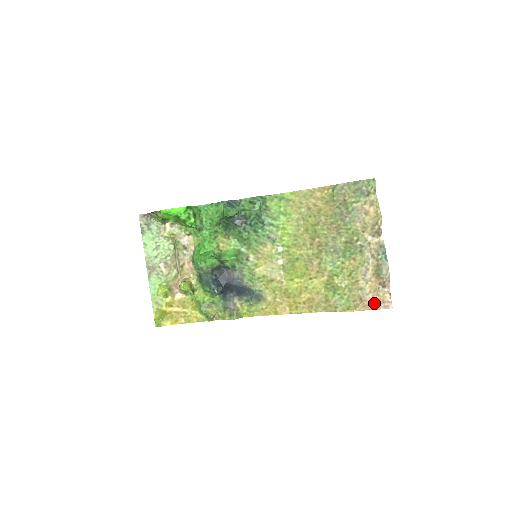
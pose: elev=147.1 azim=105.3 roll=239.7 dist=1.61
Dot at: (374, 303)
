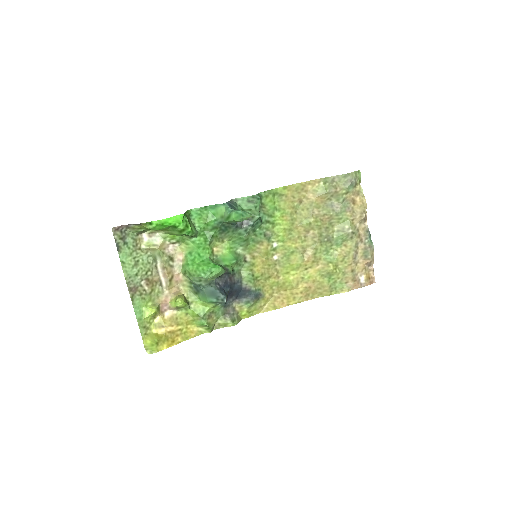
Dot at: (362, 281)
